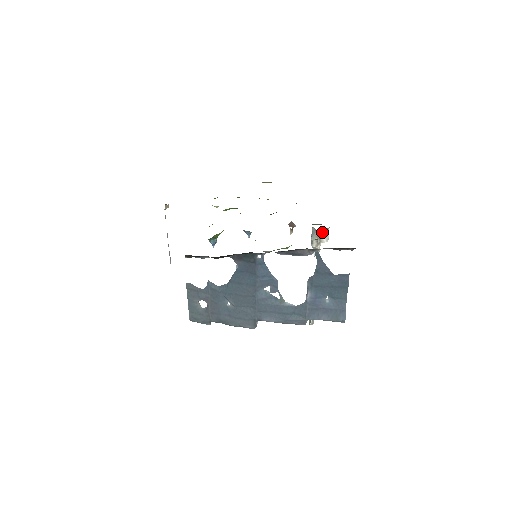
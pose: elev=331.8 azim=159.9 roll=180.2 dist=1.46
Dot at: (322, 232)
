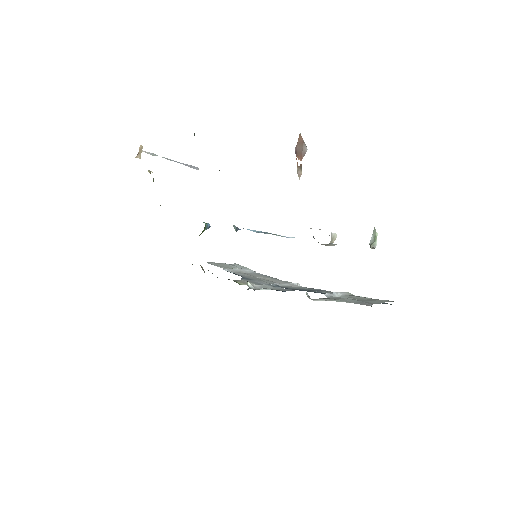
Dot at: occluded
